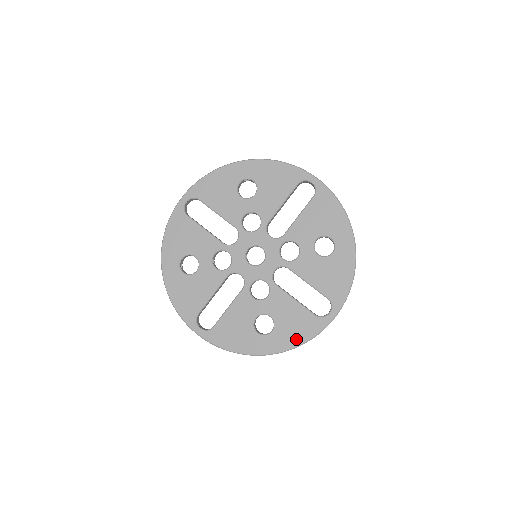
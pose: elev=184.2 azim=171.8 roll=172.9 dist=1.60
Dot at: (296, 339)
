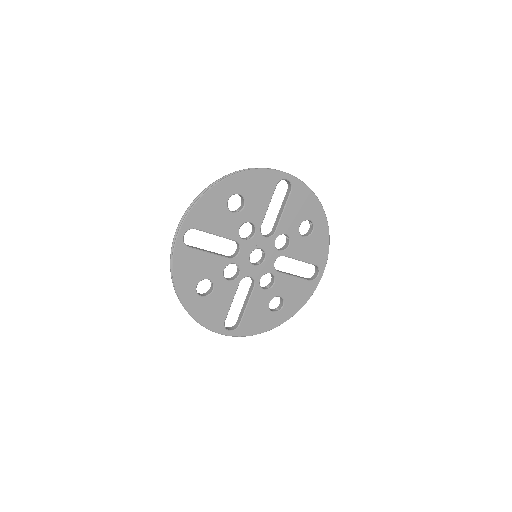
Dot at: (301, 303)
